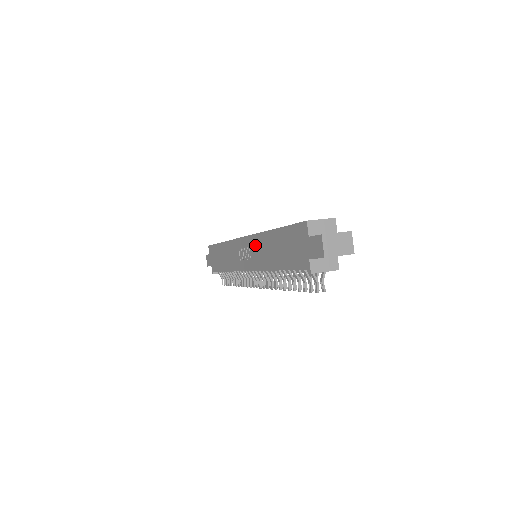
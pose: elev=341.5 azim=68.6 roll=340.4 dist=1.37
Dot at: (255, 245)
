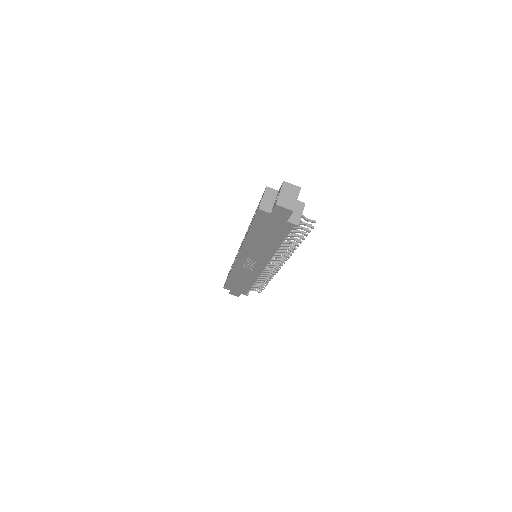
Dot at: (249, 253)
